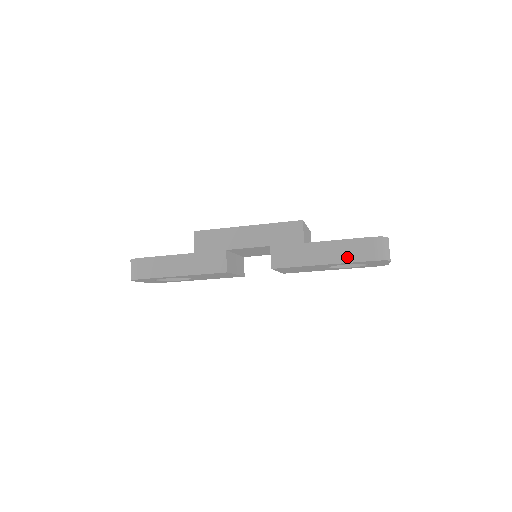
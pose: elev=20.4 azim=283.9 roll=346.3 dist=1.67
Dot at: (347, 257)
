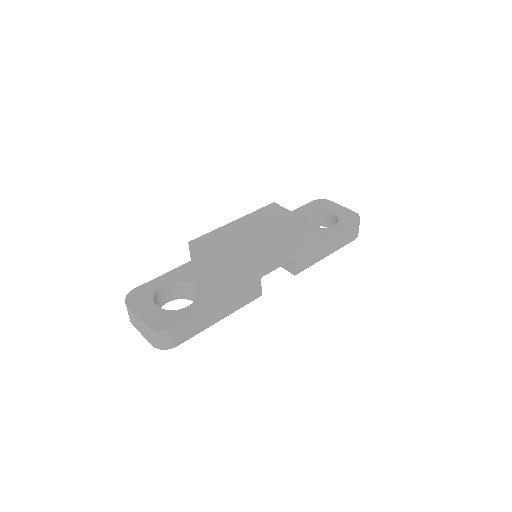
Dot at: (342, 244)
